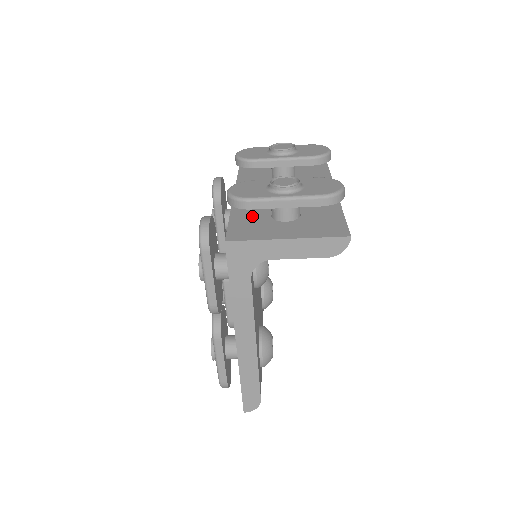
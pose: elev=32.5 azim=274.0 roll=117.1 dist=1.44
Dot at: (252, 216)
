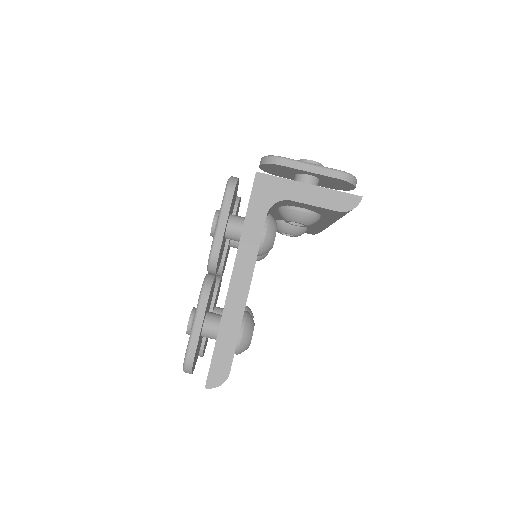
Dot at: occluded
